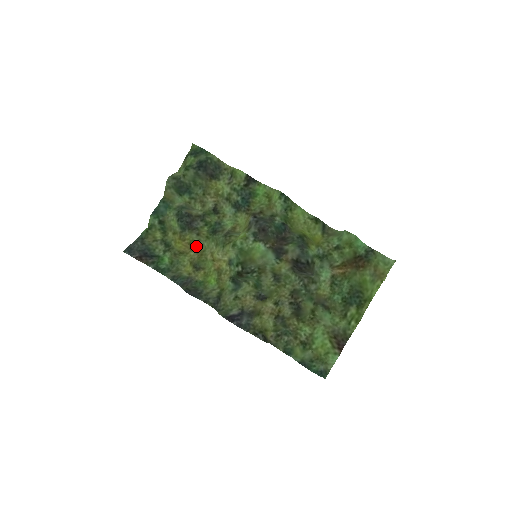
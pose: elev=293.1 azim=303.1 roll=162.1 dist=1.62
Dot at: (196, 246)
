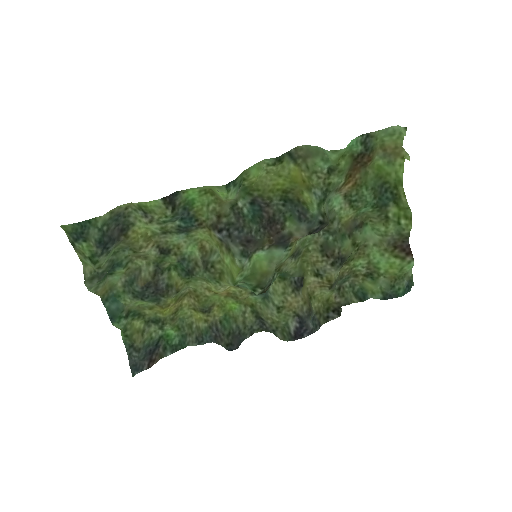
Dot at: (182, 294)
